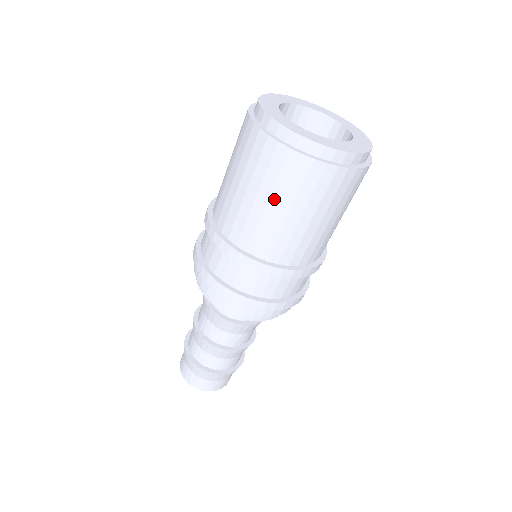
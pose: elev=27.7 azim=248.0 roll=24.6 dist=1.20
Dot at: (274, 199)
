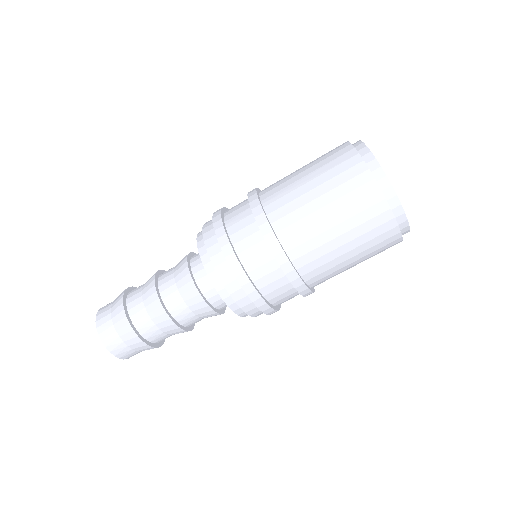
Dot at: (344, 226)
